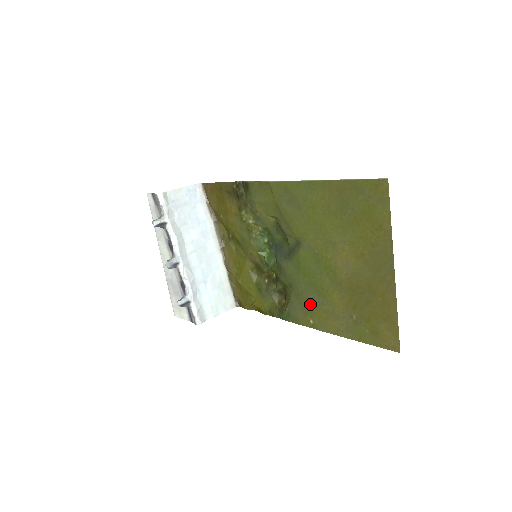
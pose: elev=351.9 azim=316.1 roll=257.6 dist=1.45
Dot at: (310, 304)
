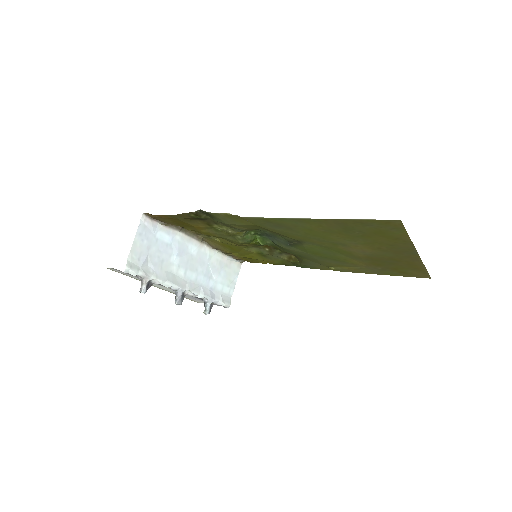
Dot at: (328, 263)
